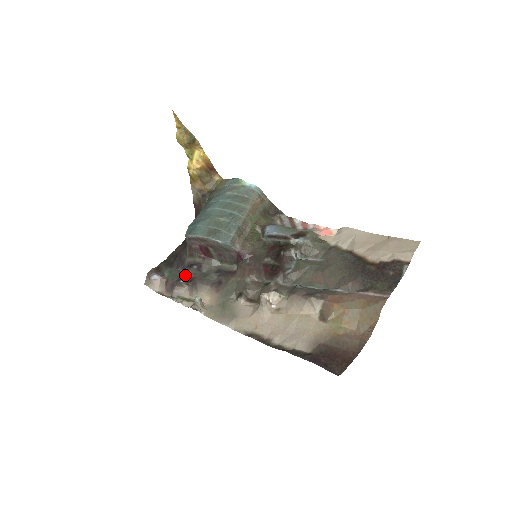
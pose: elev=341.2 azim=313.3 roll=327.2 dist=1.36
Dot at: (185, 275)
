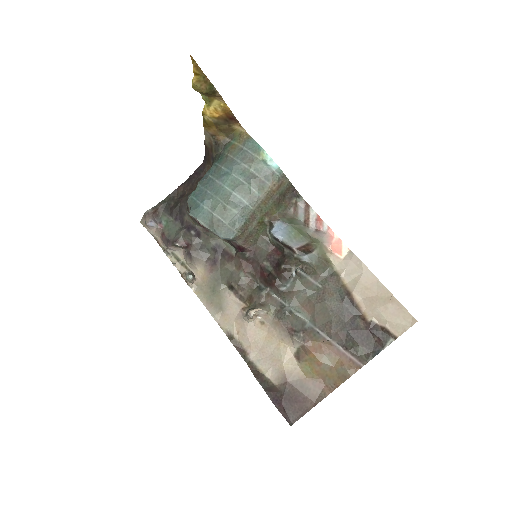
Dot at: (182, 238)
